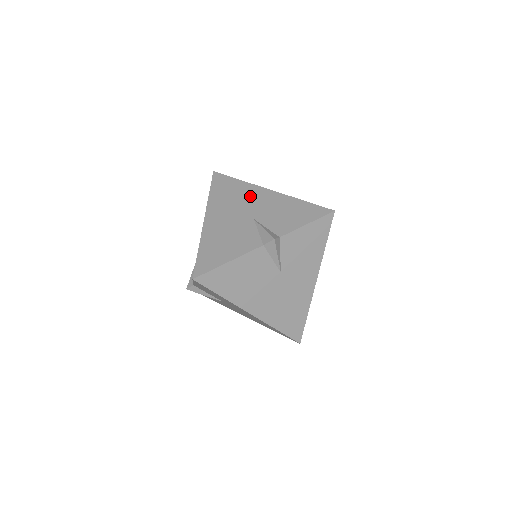
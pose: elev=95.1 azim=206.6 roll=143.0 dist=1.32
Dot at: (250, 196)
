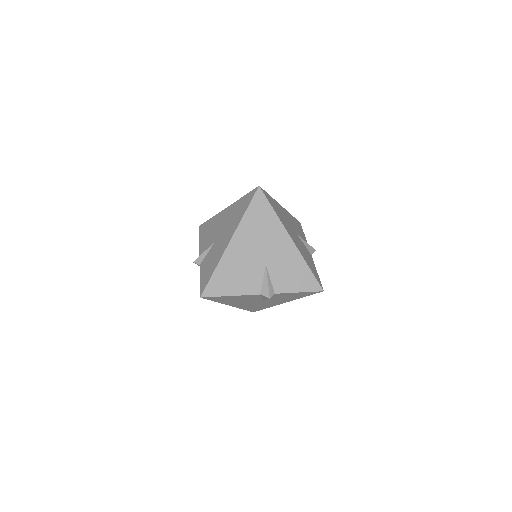
Dot at: (274, 237)
